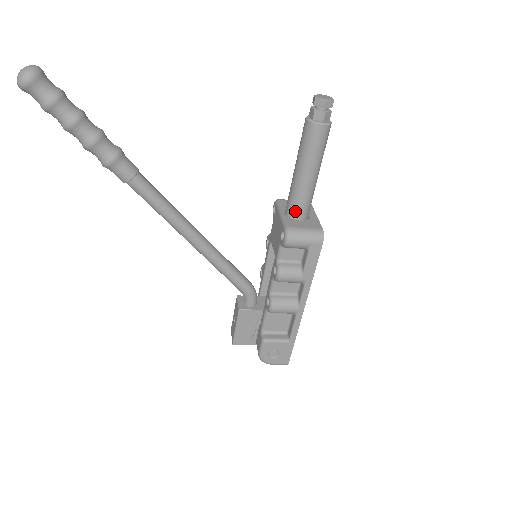
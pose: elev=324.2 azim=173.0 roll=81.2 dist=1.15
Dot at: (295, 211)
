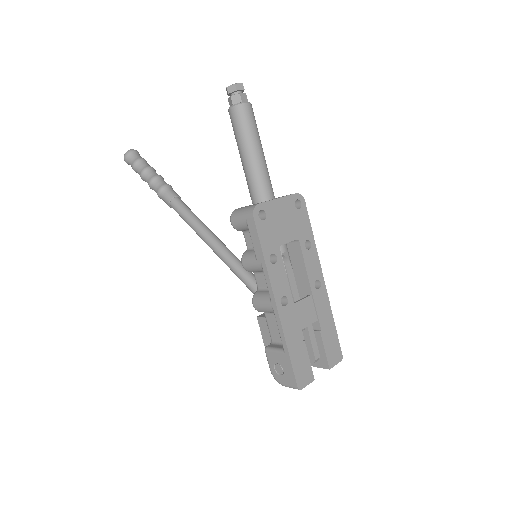
Dot at: (251, 196)
